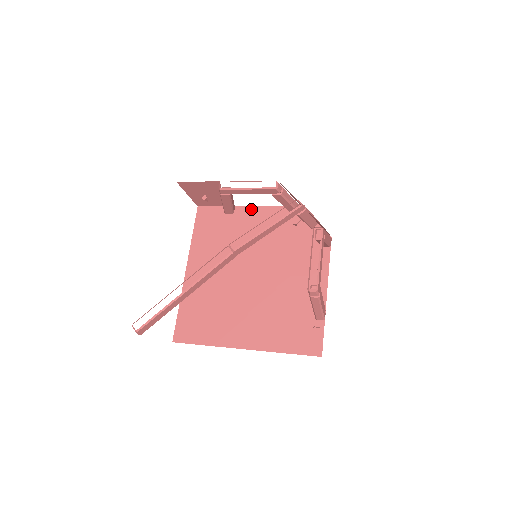
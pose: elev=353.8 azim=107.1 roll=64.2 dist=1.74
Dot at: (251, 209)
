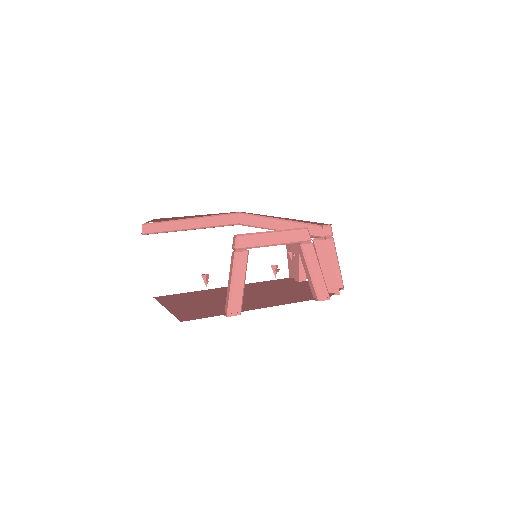
Dot at: occluded
